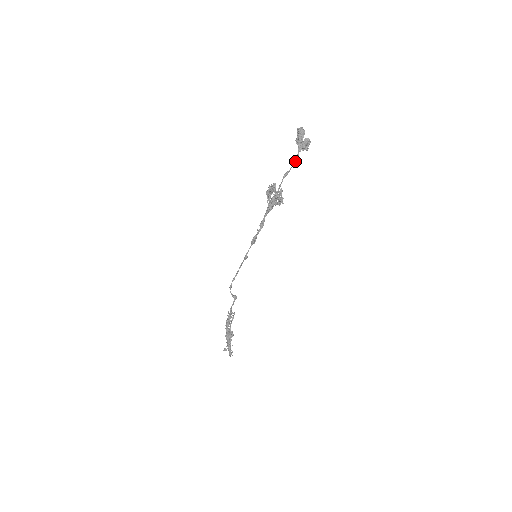
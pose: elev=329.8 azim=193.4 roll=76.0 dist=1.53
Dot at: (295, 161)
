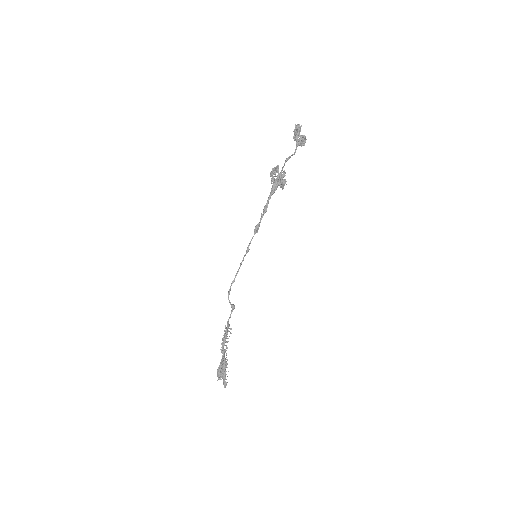
Dot at: (294, 152)
